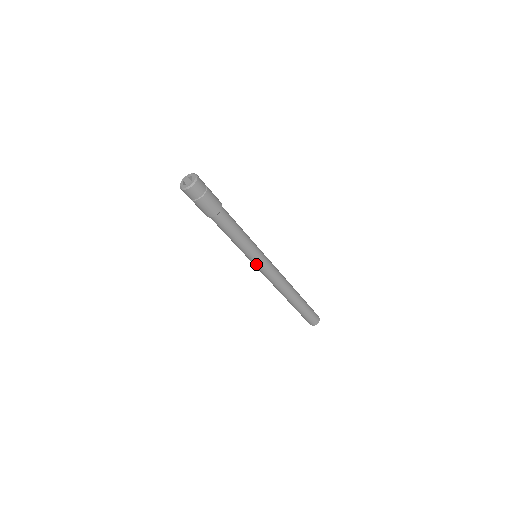
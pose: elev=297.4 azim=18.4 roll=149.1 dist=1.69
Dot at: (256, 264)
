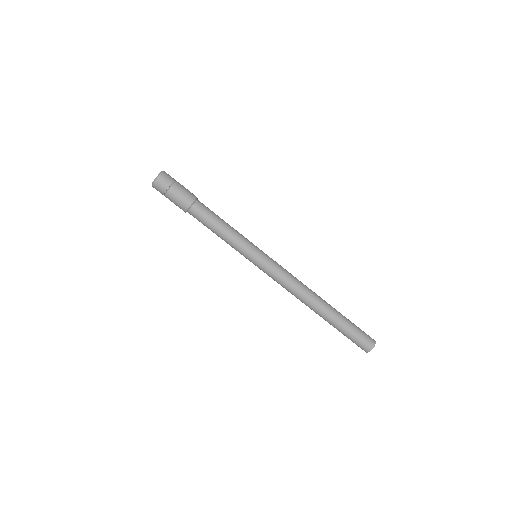
Dot at: (257, 262)
